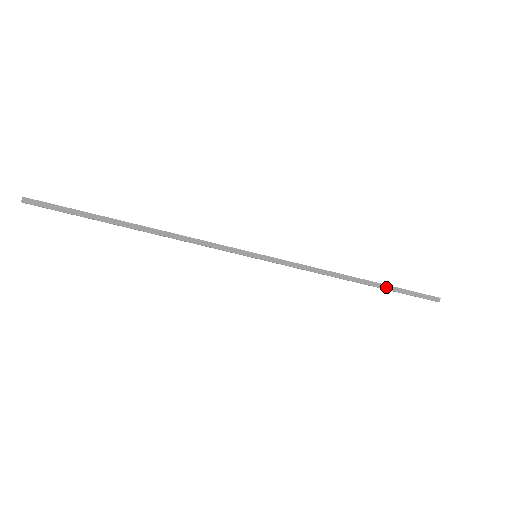
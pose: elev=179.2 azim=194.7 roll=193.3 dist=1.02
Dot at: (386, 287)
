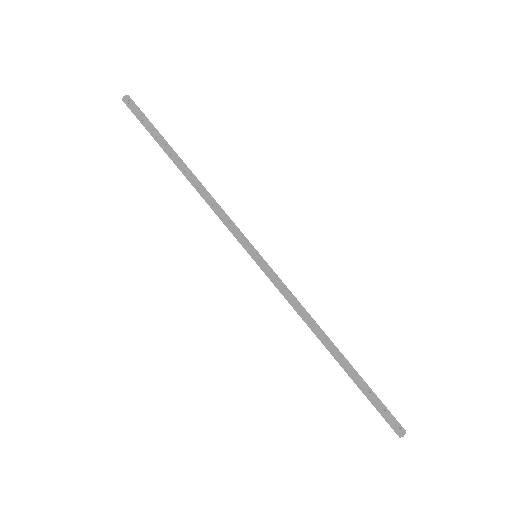
Dot at: (352, 377)
